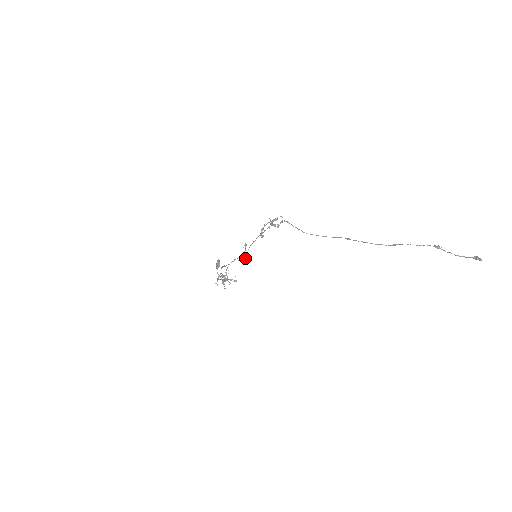
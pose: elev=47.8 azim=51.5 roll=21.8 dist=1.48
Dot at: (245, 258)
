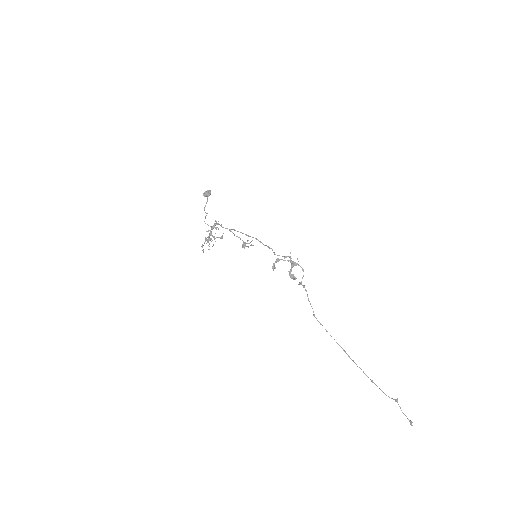
Dot at: (244, 247)
